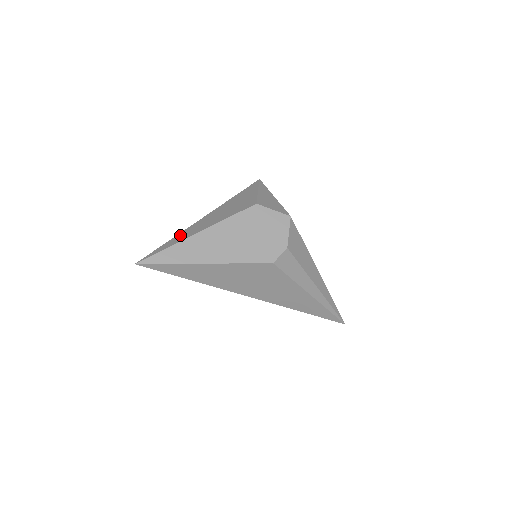
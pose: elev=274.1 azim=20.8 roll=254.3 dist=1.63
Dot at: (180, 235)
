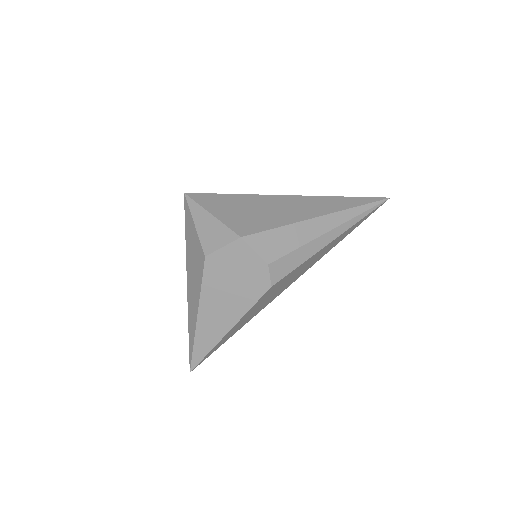
Dot at: (189, 323)
